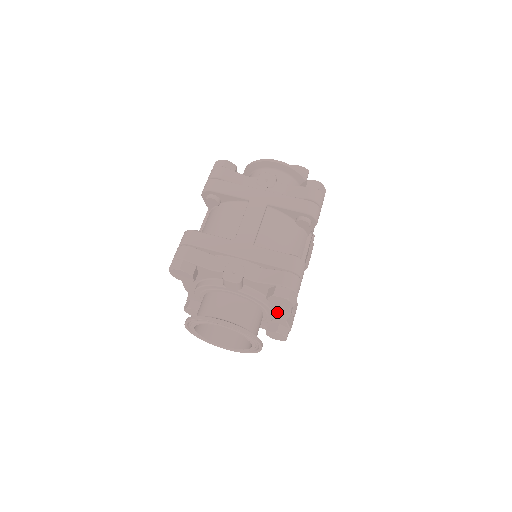
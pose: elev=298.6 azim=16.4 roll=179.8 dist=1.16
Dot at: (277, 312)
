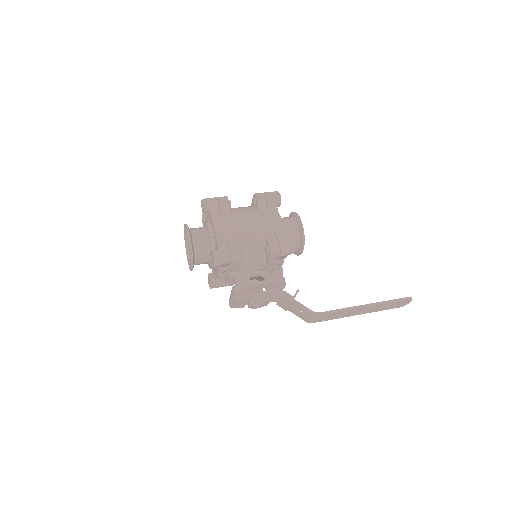
Dot at: (214, 234)
